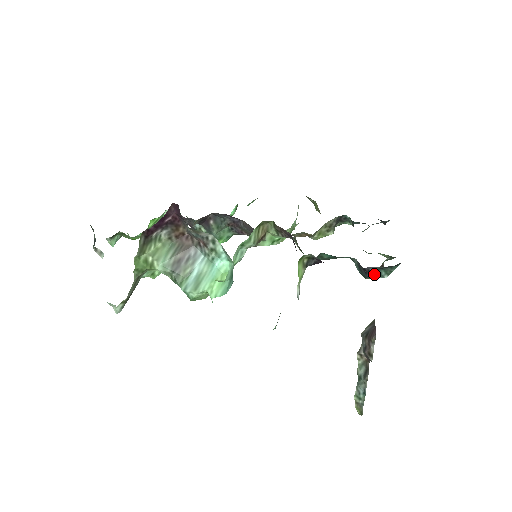
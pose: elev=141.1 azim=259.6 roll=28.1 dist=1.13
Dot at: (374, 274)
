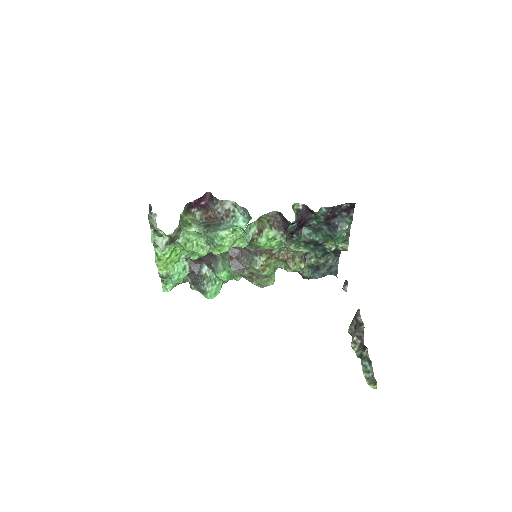
Dot at: (340, 226)
